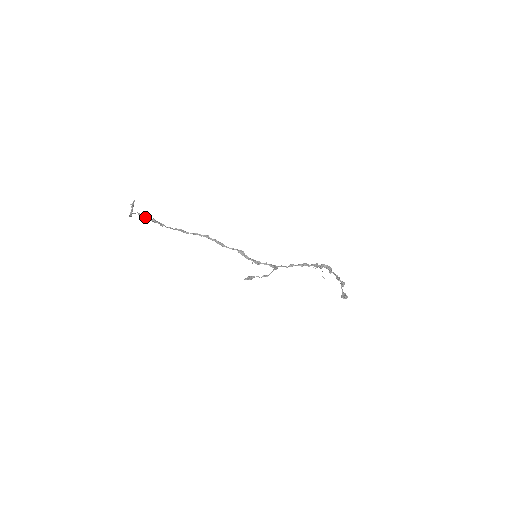
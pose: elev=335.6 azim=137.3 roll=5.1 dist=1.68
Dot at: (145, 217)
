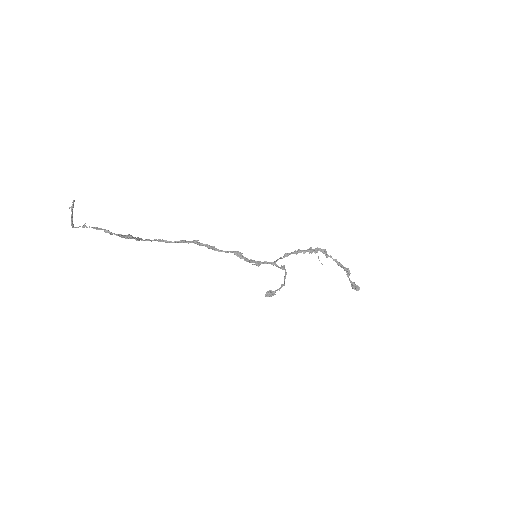
Dot at: (118, 235)
